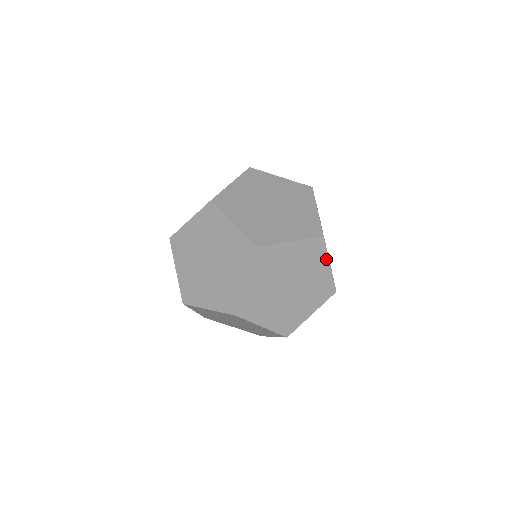
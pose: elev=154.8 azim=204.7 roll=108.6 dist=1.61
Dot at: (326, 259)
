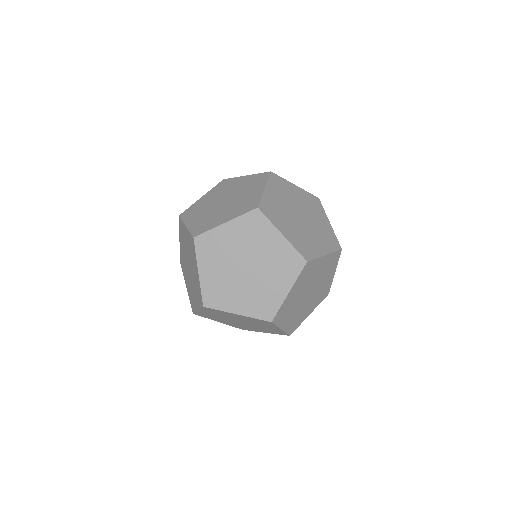
Dot at: (291, 283)
